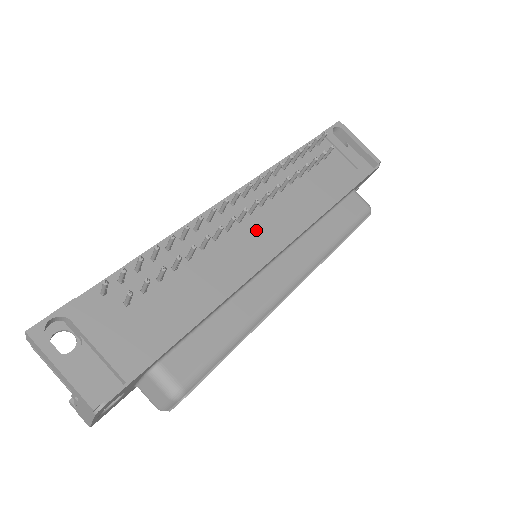
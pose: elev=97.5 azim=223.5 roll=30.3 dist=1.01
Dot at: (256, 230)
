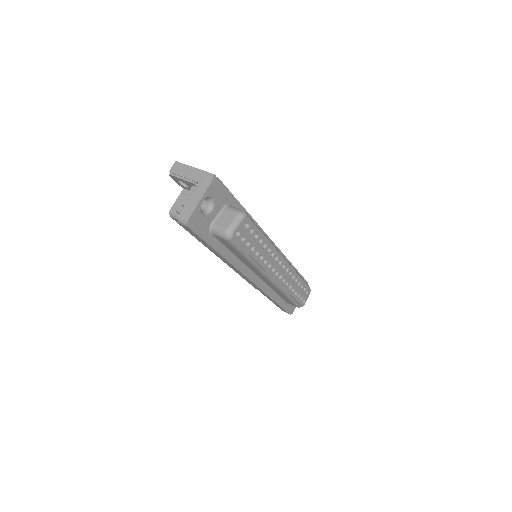
Dot at: occluded
